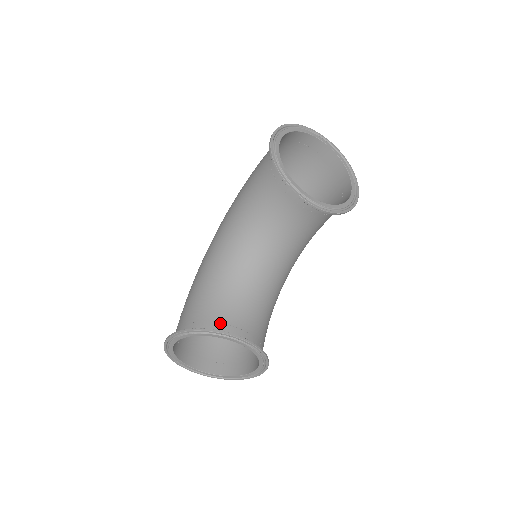
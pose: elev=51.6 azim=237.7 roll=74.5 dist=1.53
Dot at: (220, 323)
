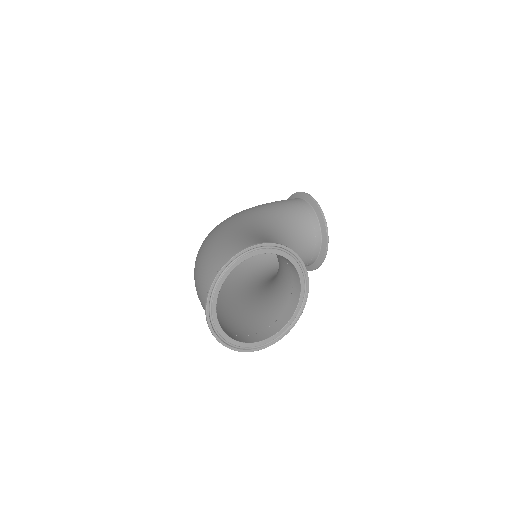
Dot at: occluded
